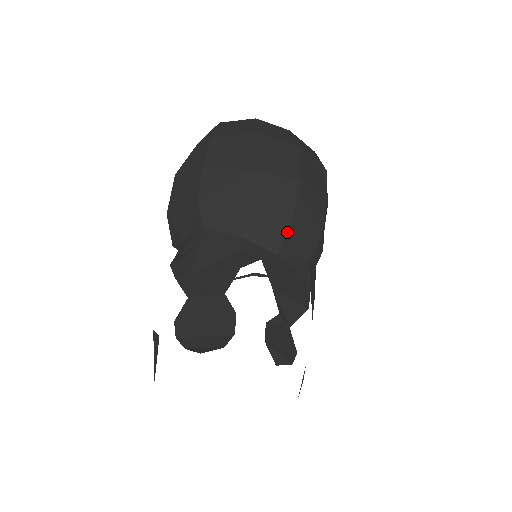
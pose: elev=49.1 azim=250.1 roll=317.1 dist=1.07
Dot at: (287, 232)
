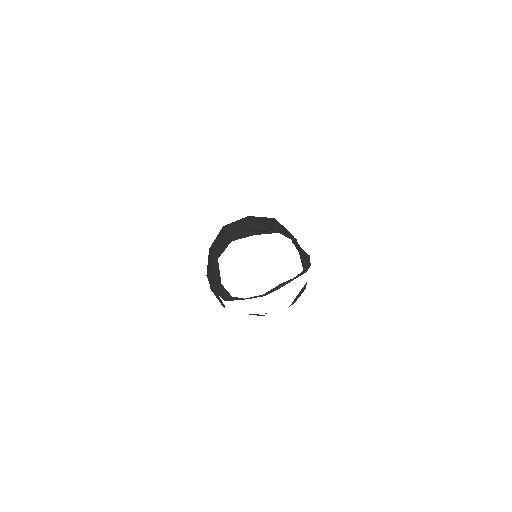
Dot at: (253, 228)
